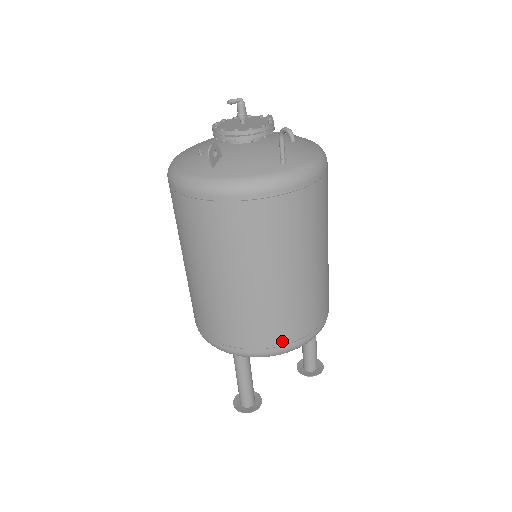
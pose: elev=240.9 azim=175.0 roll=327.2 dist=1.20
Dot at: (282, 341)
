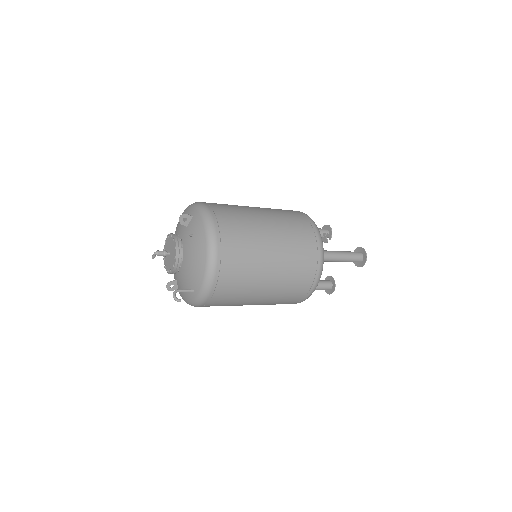
Dot at: (293, 303)
